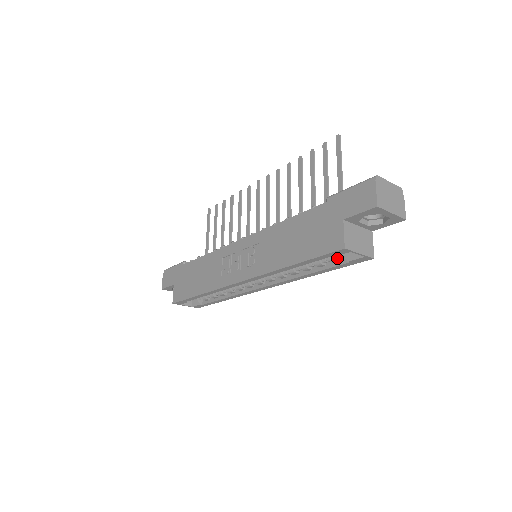
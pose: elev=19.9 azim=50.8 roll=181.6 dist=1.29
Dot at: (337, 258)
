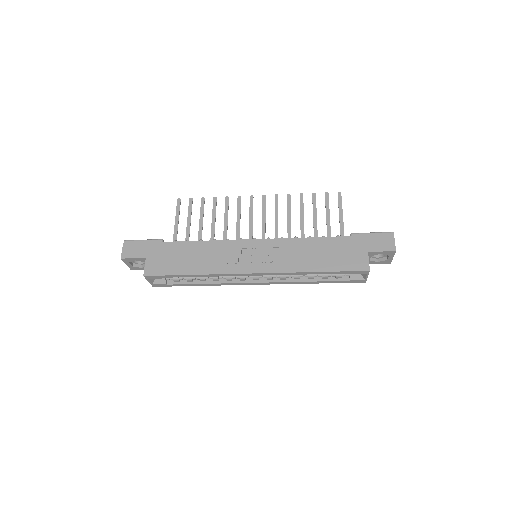
Dot at: (341, 275)
